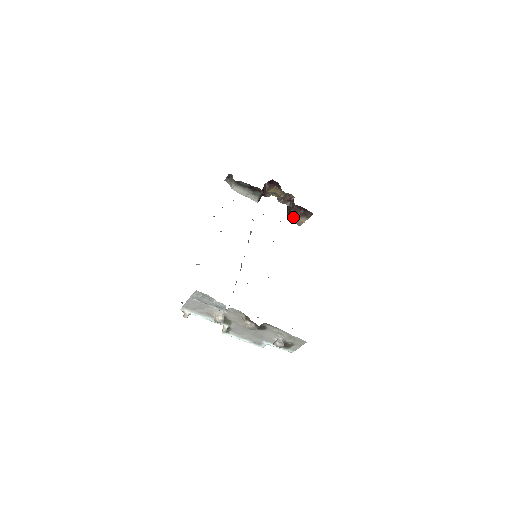
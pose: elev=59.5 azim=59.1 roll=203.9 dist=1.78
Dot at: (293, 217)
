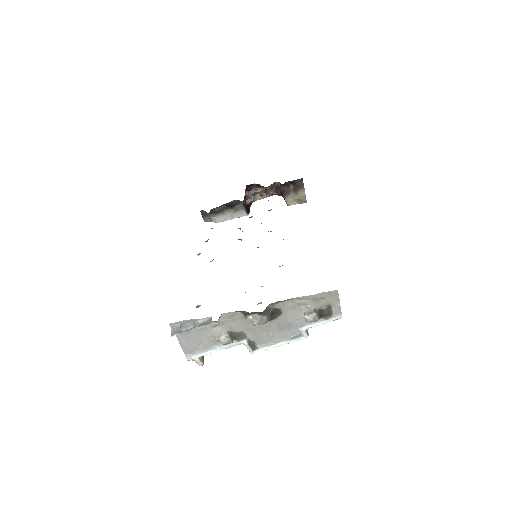
Dot at: (291, 200)
